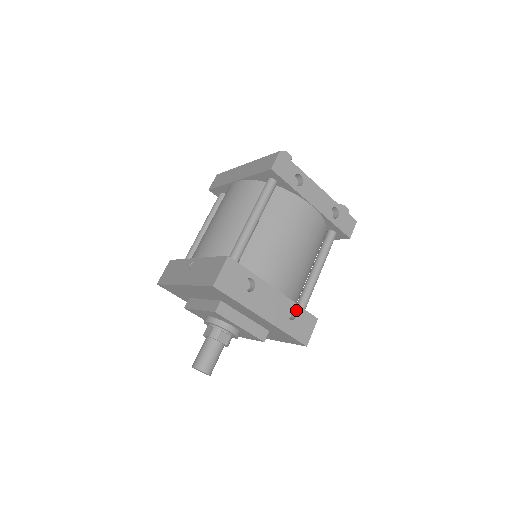
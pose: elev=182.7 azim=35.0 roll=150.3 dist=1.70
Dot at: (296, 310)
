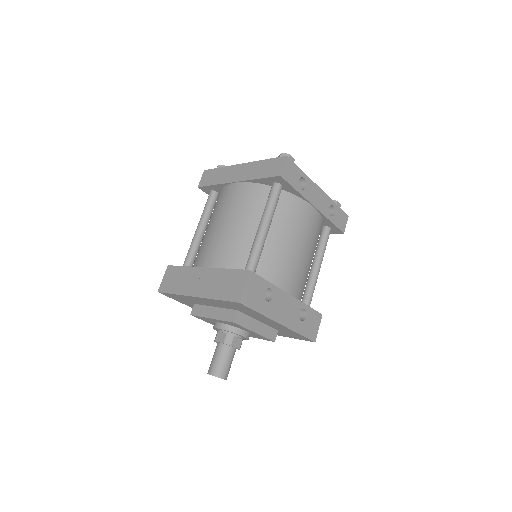
Dot at: (306, 310)
